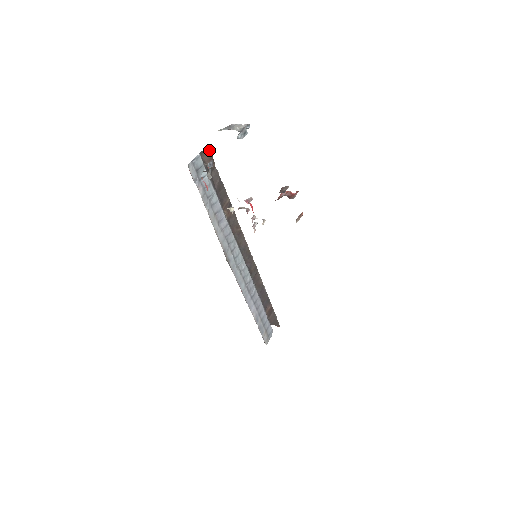
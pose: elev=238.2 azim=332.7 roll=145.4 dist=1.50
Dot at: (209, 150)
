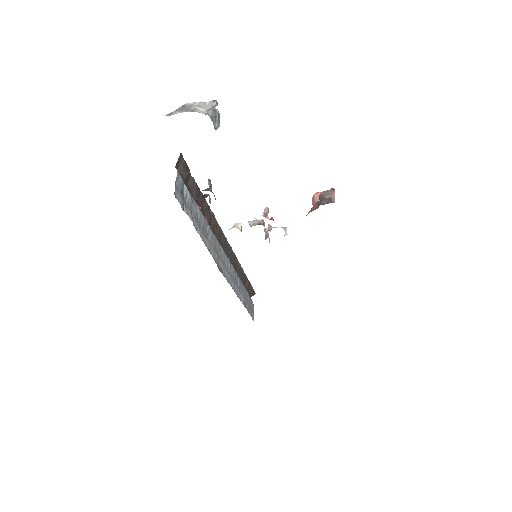
Dot at: (182, 157)
